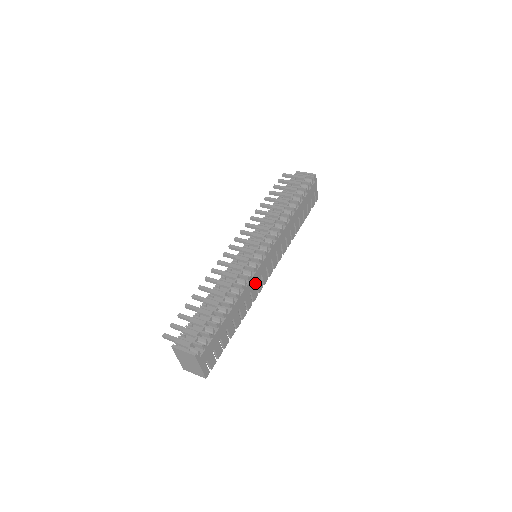
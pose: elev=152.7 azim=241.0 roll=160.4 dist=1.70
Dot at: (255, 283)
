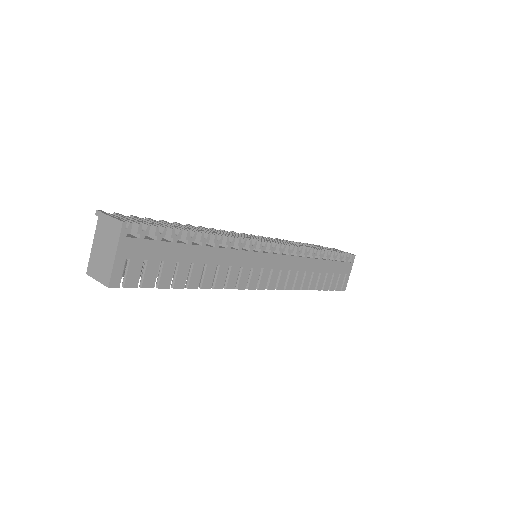
Dot at: (241, 265)
